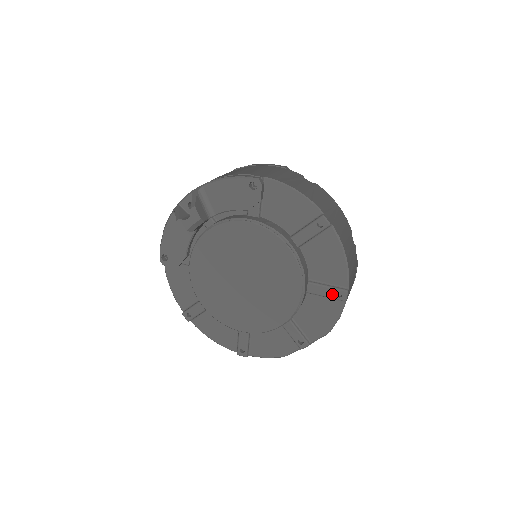
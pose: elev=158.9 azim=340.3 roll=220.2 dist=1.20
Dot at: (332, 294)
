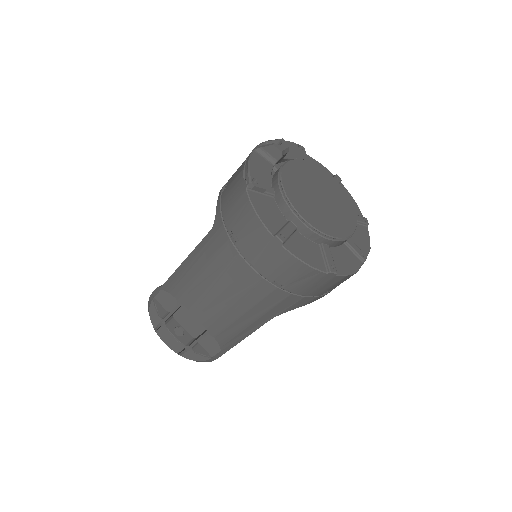
Dot at: (361, 220)
